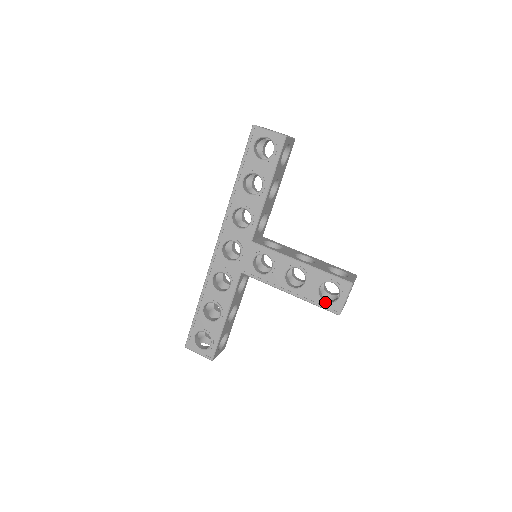
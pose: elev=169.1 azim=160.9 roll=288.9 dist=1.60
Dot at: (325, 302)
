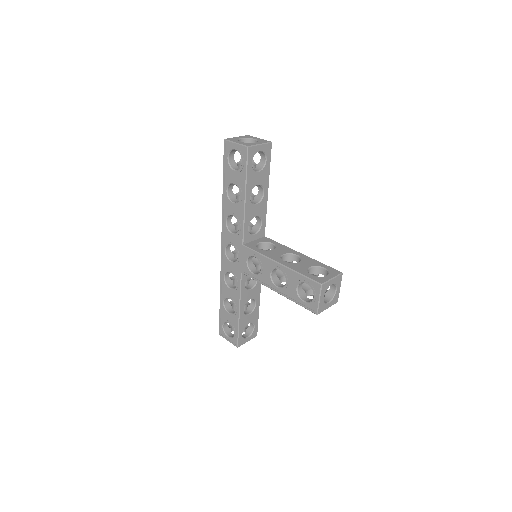
Dot at: (304, 302)
